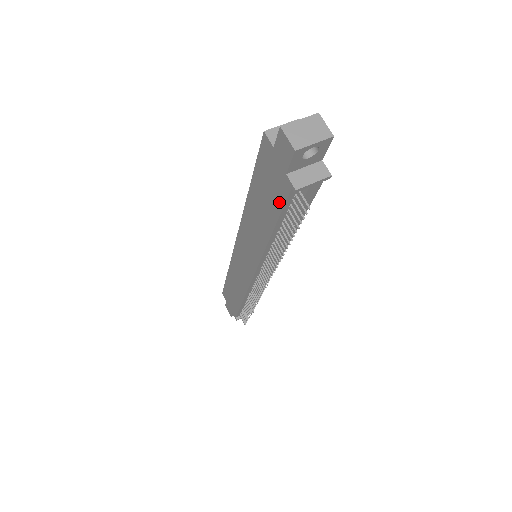
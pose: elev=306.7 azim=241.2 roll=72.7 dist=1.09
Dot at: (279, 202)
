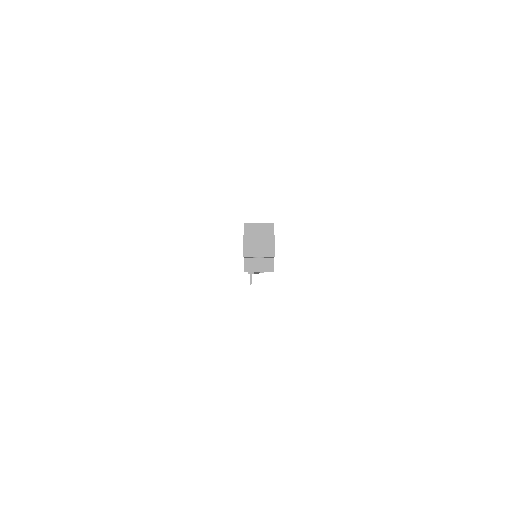
Dot at: occluded
